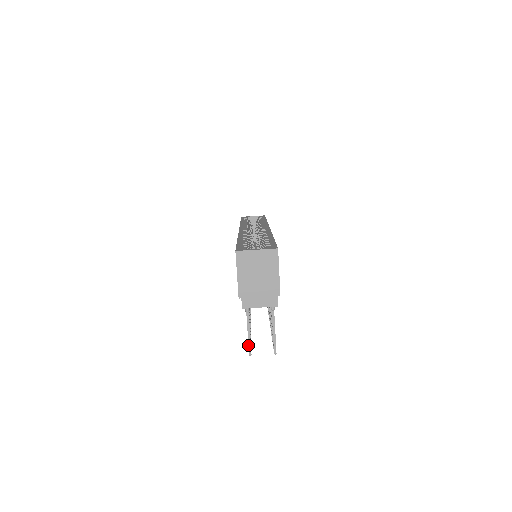
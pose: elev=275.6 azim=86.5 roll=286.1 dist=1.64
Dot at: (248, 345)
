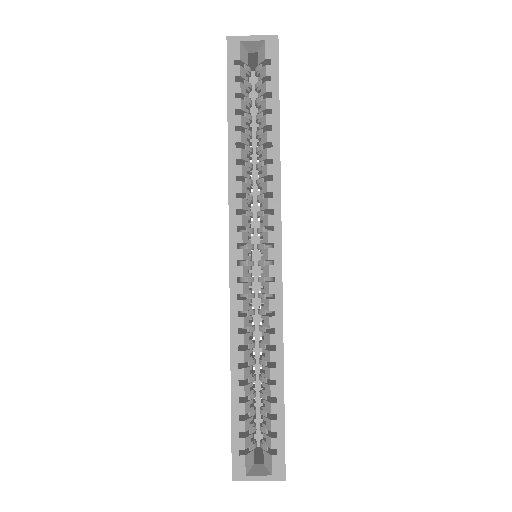
Dot at: occluded
